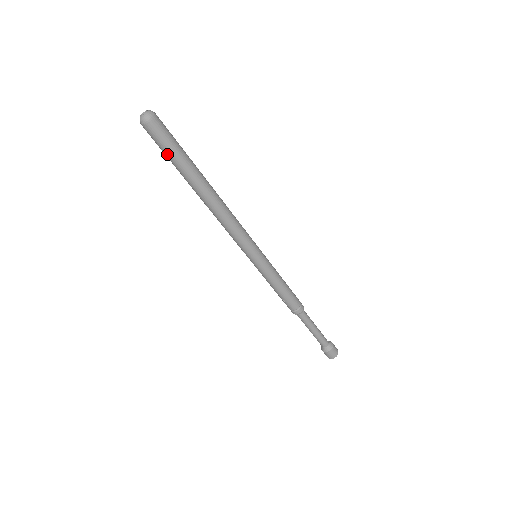
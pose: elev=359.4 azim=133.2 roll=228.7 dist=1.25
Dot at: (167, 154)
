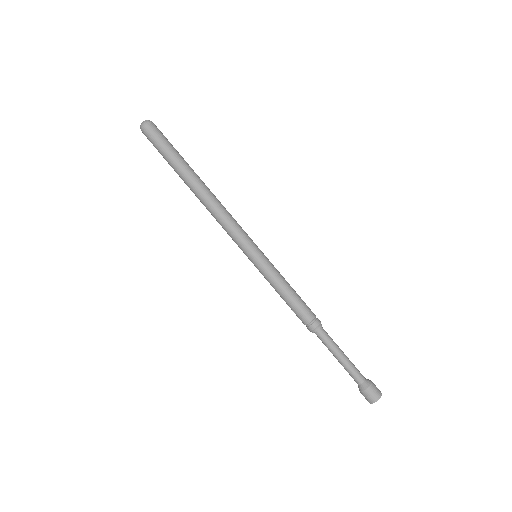
Dot at: (161, 154)
